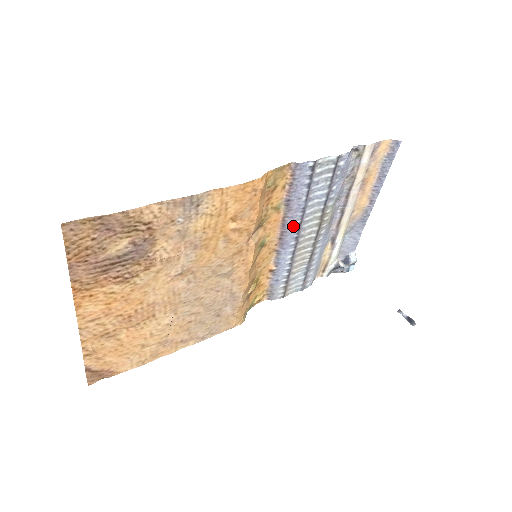
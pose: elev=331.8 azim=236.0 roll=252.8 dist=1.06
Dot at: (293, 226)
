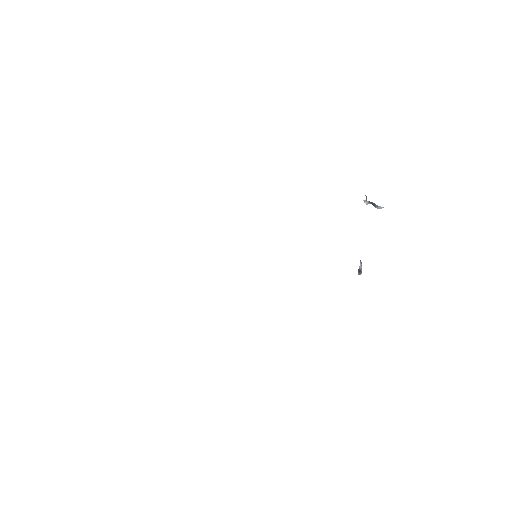
Dot at: occluded
